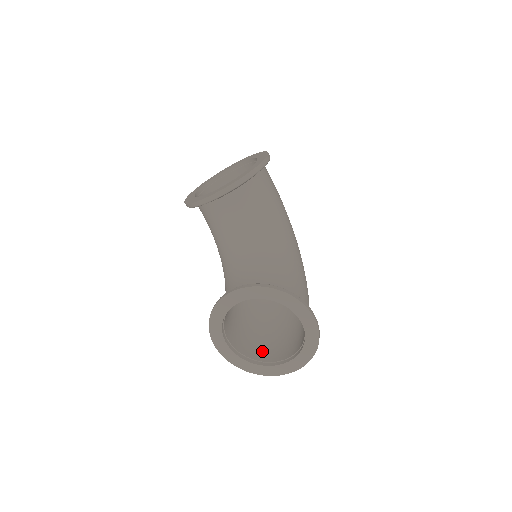
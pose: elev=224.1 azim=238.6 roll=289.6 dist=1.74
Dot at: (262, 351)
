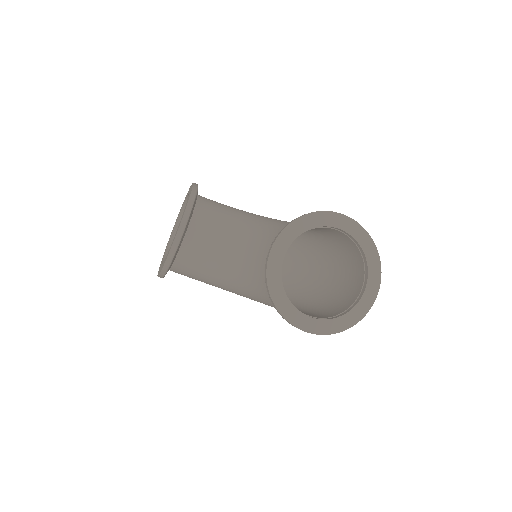
Dot at: (339, 307)
